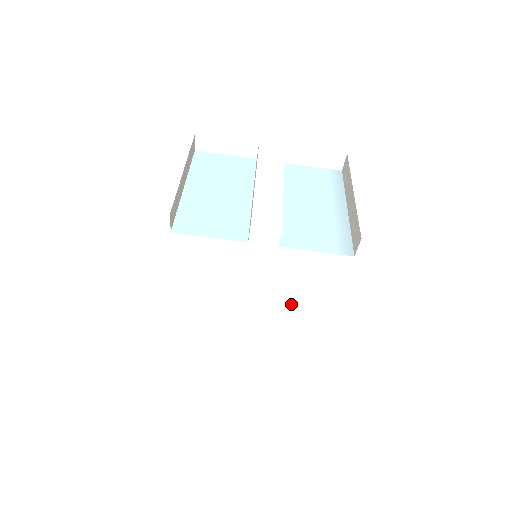
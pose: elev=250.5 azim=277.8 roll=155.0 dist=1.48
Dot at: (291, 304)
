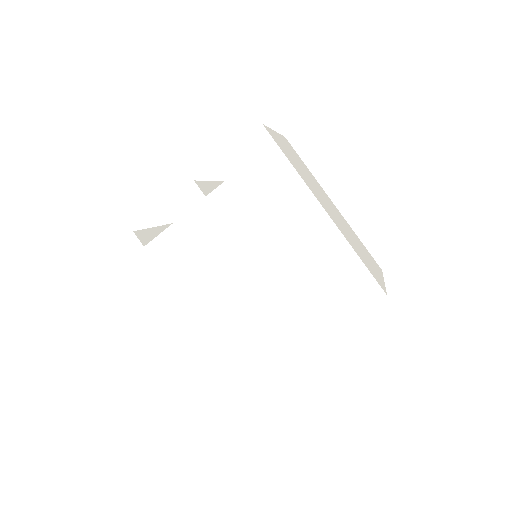
Dot at: (264, 240)
